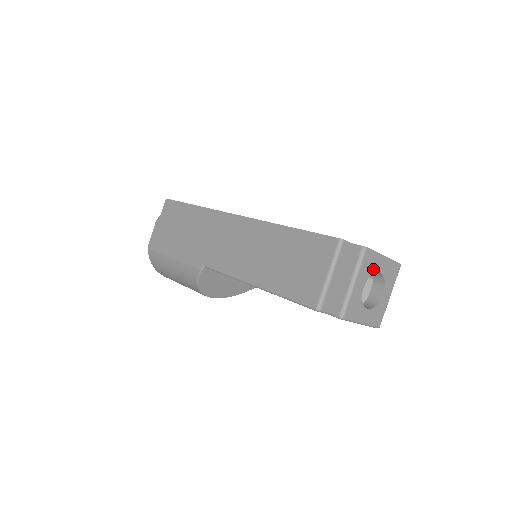
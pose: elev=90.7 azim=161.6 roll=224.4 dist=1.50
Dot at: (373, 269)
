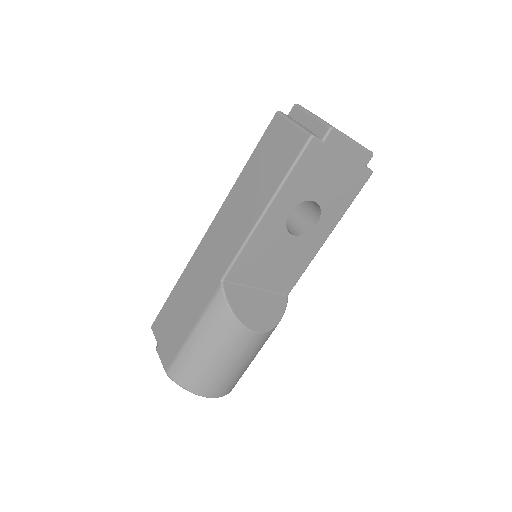
Dot at: occluded
